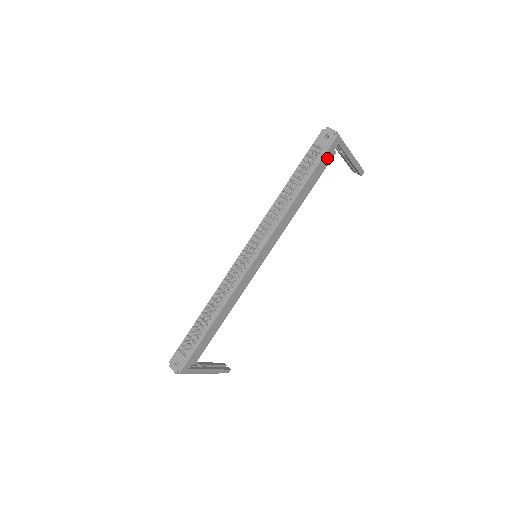
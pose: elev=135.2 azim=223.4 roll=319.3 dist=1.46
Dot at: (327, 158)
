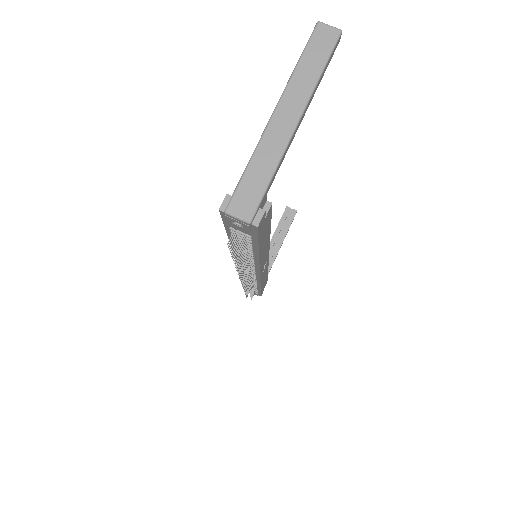
Dot at: (264, 224)
